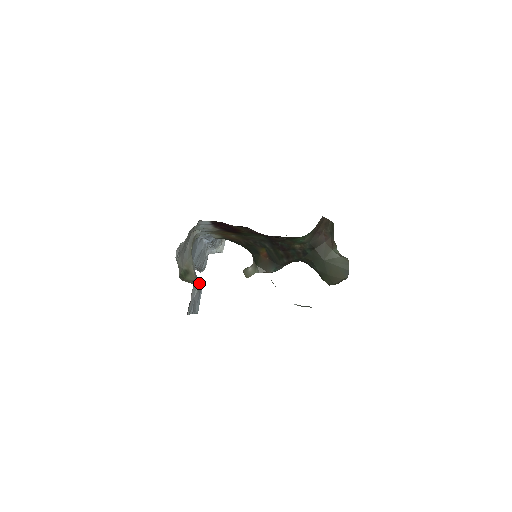
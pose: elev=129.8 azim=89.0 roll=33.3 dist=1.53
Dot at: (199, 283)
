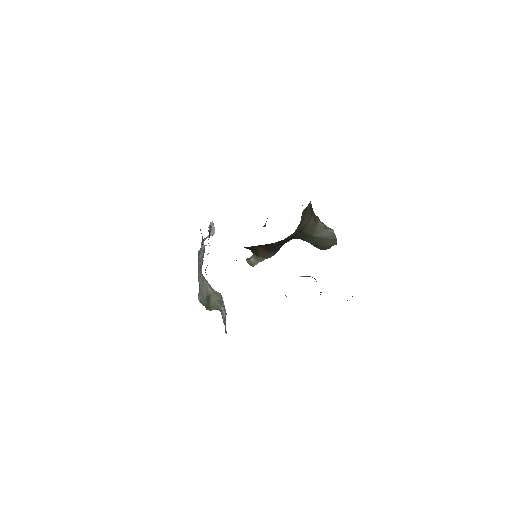
Dot at: (219, 296)
